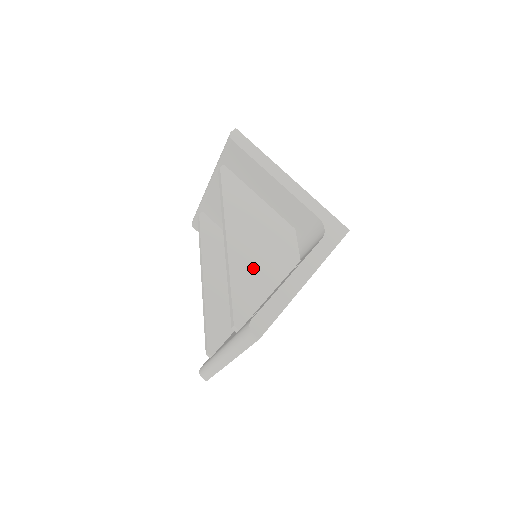
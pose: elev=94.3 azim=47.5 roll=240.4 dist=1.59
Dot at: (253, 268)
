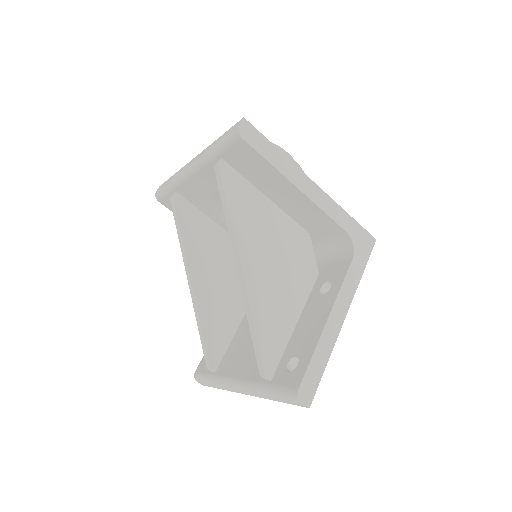
Dot at: (274, 298)
